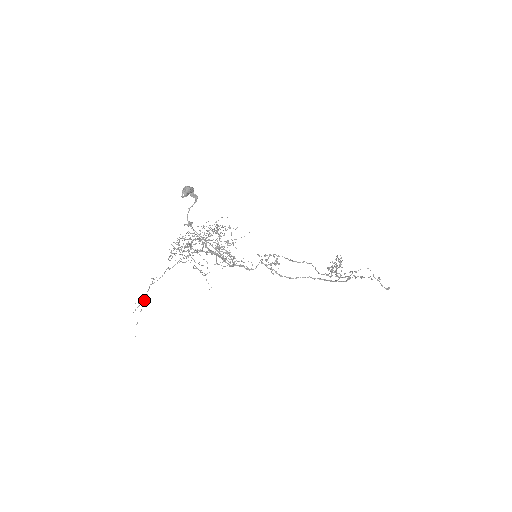
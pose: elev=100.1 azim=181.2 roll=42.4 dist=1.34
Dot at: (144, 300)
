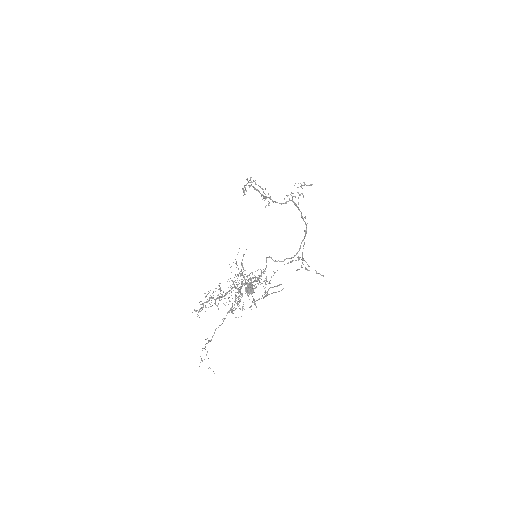
Dot at: occluded
